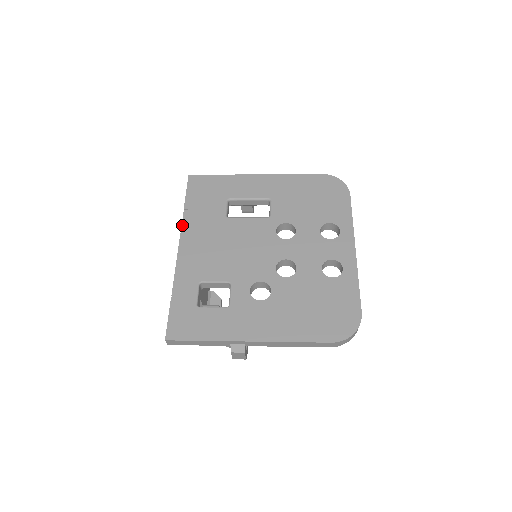
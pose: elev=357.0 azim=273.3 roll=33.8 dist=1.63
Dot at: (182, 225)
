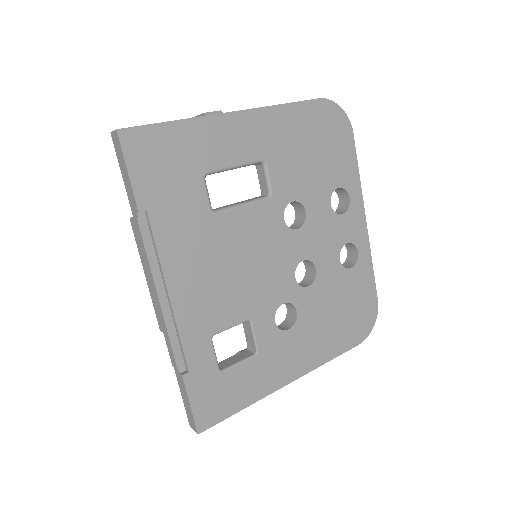
Dot at: (145, 245)
